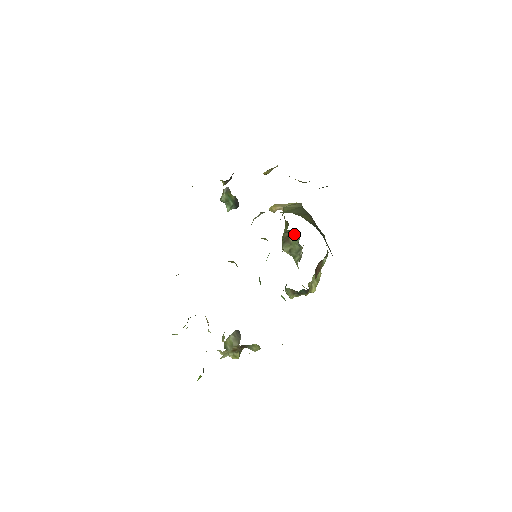
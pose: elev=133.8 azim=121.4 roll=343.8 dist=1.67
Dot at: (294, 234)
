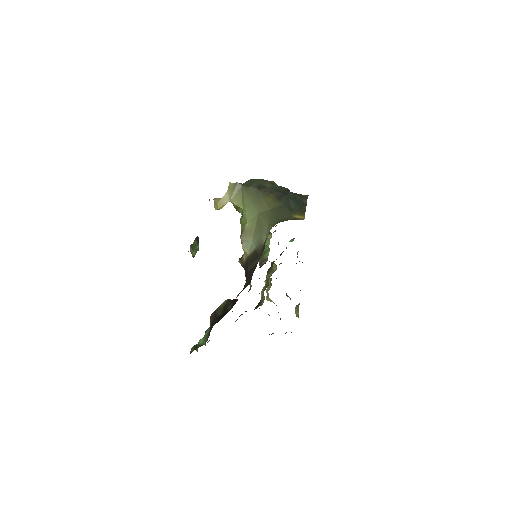
Dot at: occluded
